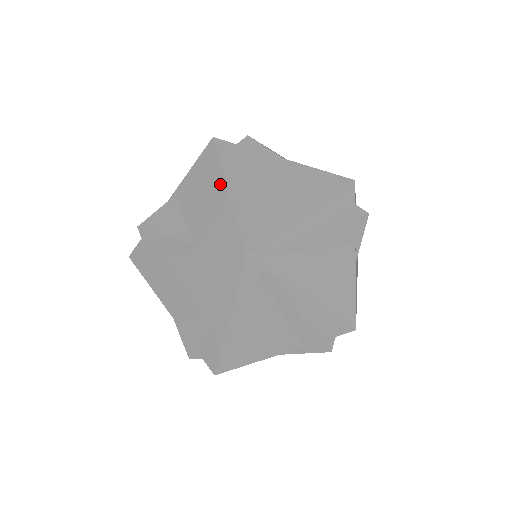
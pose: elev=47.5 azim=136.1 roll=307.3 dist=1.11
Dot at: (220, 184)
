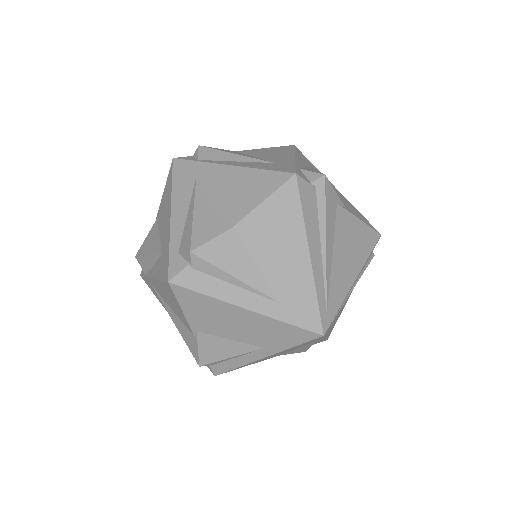
Dot at: (232, 309)
